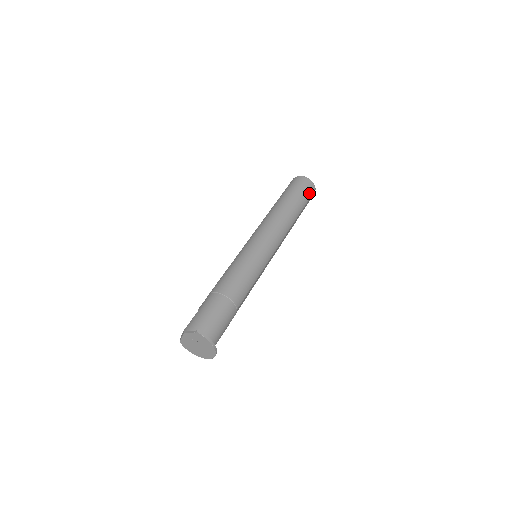
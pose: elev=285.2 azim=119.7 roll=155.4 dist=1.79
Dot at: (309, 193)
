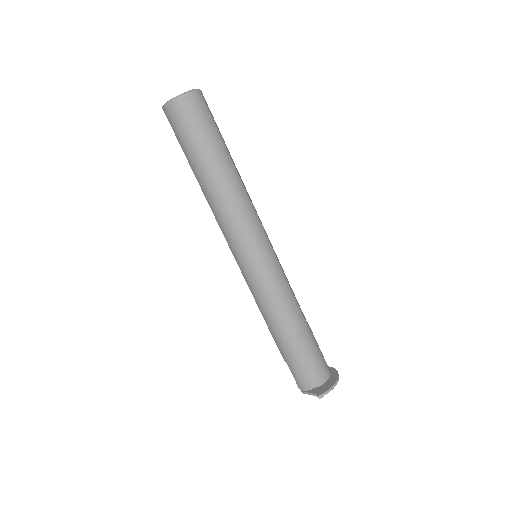
Dot at: (205, 114)
